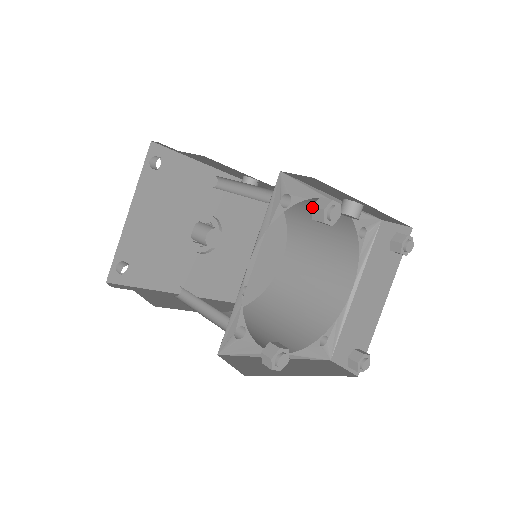
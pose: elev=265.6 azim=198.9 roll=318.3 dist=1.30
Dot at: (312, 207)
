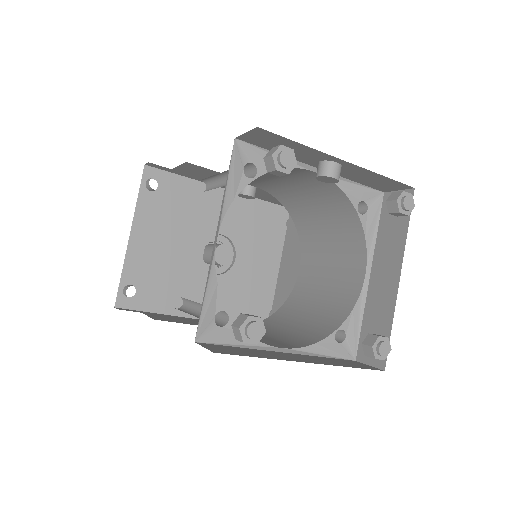
Dot at: occluded
